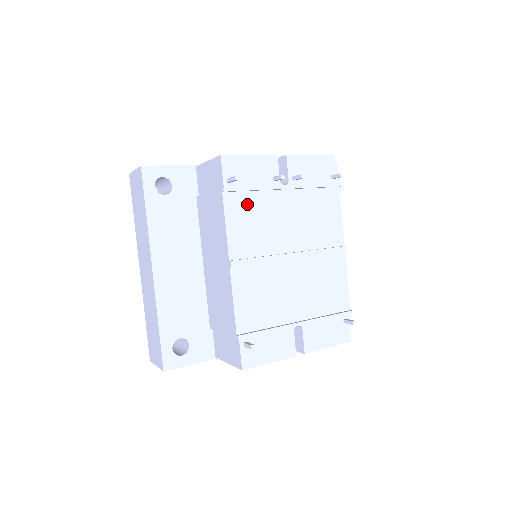
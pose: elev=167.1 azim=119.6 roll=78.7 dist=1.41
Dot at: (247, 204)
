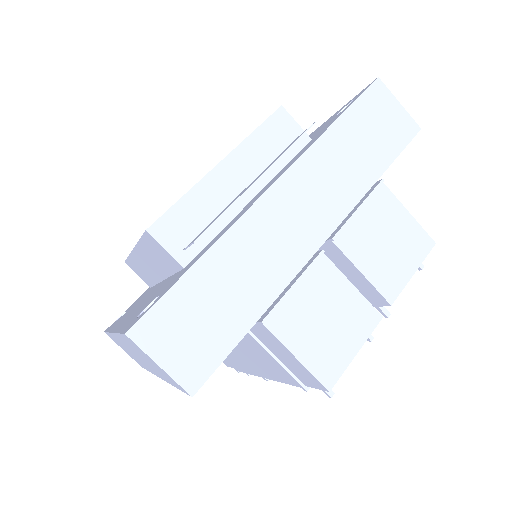
Dot at: occluded
